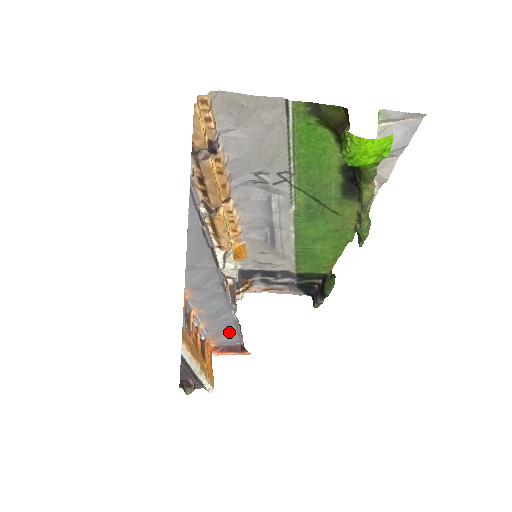
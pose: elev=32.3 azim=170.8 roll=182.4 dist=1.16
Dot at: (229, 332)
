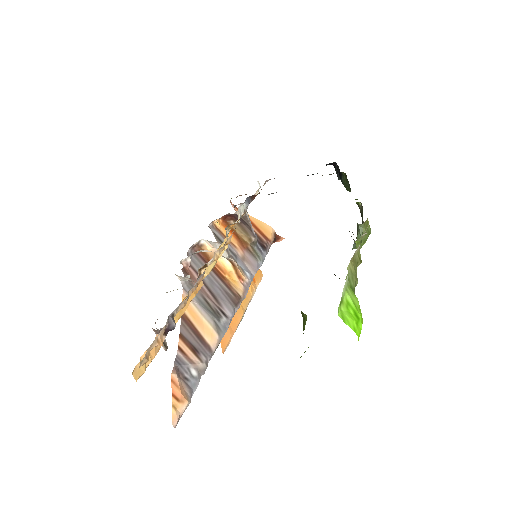
Dot at: occluded
